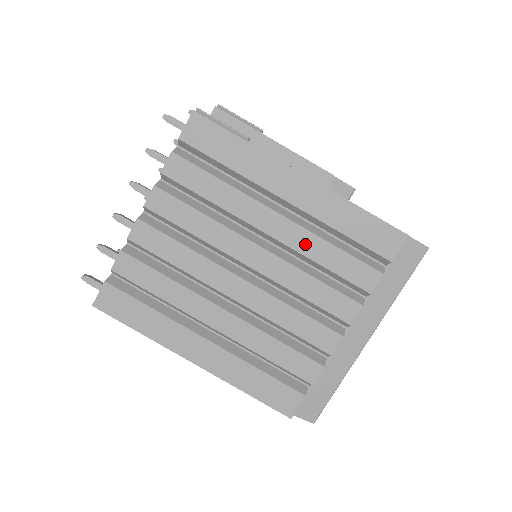
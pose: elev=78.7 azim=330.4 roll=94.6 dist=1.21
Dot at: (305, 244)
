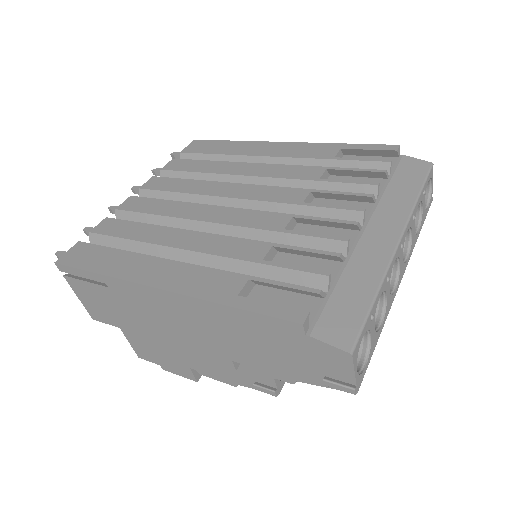
Dot at: (294, 173)
